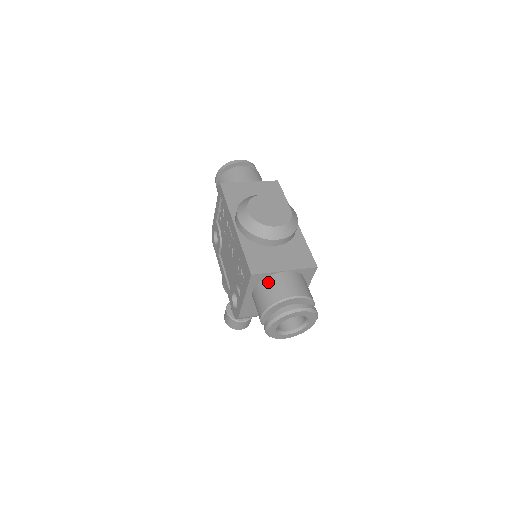
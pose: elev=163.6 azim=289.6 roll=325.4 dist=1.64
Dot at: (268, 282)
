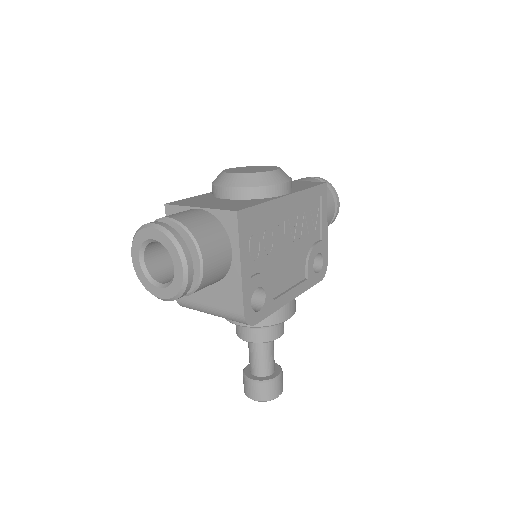
Dot at: occluded
